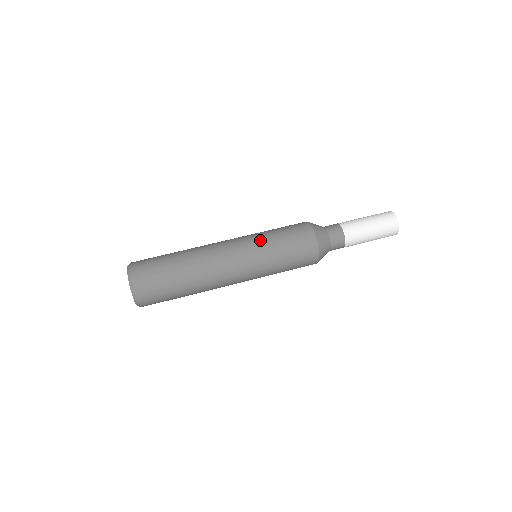
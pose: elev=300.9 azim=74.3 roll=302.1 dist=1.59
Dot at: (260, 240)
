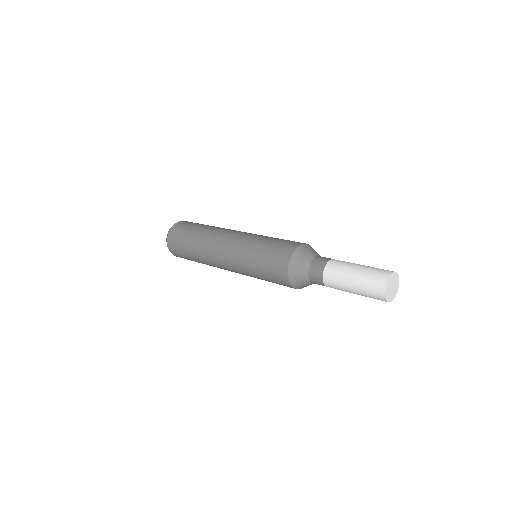
Dot at: (259, 236)
